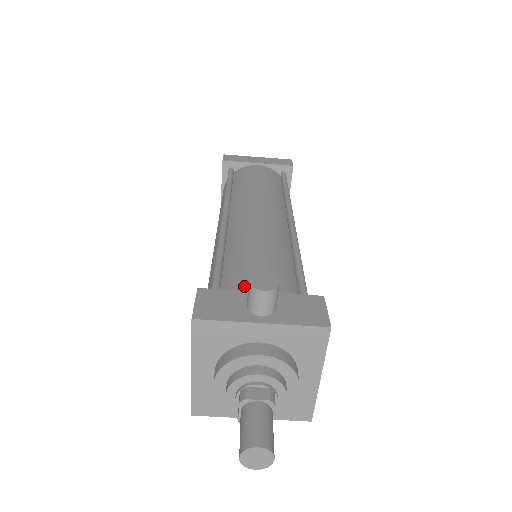
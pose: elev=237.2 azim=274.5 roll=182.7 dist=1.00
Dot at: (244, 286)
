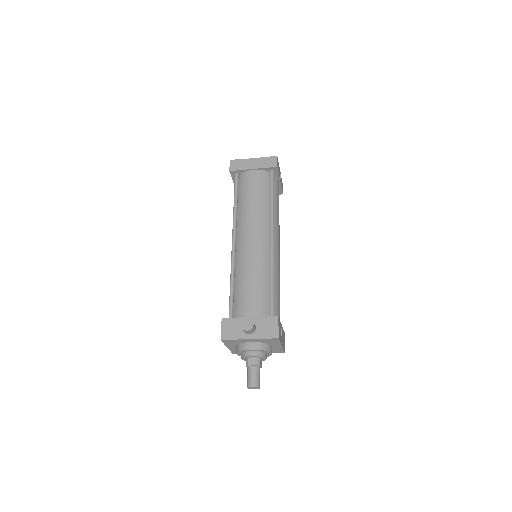
Dot at: (243, 311)
